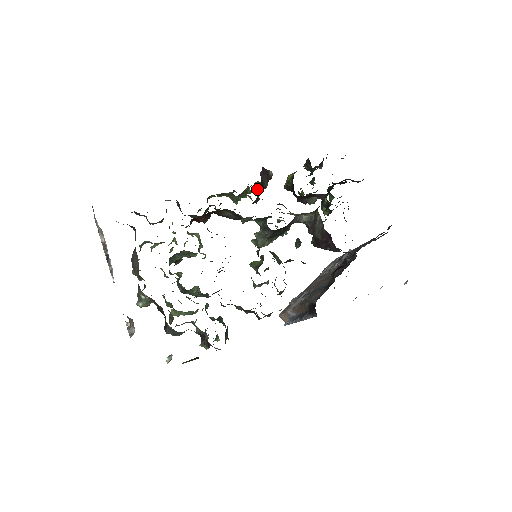
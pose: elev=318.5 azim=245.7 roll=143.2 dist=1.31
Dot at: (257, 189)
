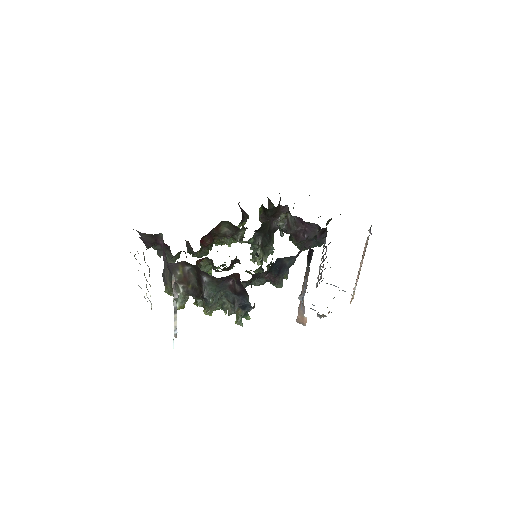
Dot at: (241, 220)
